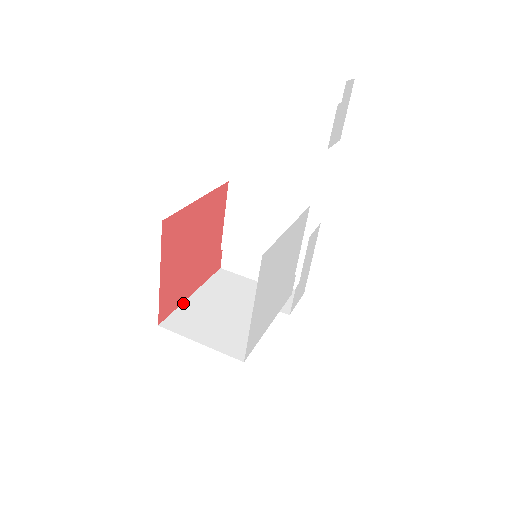
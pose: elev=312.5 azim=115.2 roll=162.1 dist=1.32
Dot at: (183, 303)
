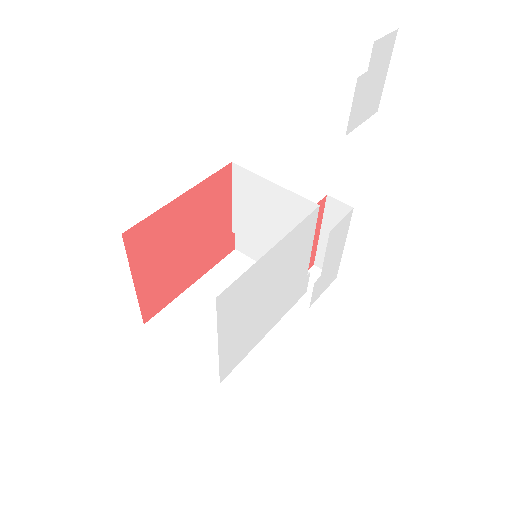
Dot at: (179, 296)
